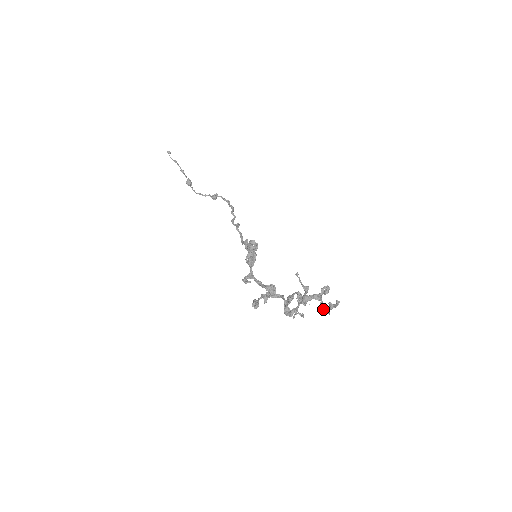
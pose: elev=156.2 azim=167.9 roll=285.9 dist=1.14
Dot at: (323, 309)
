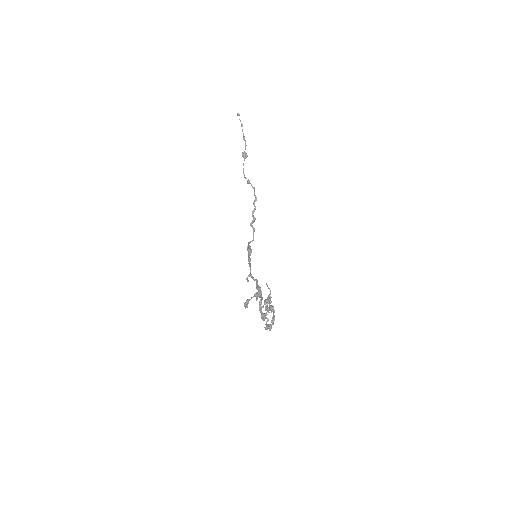
Dot at: (273, 321)
